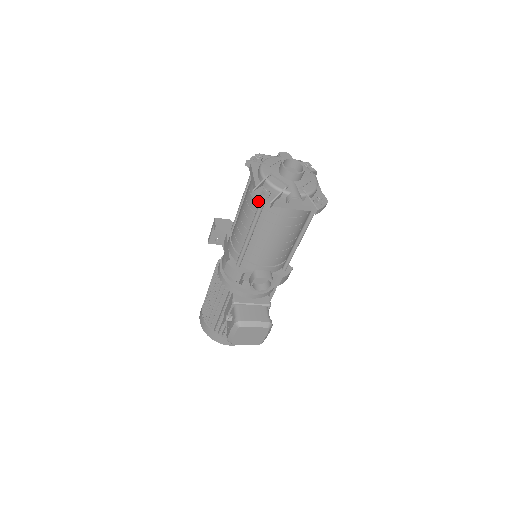
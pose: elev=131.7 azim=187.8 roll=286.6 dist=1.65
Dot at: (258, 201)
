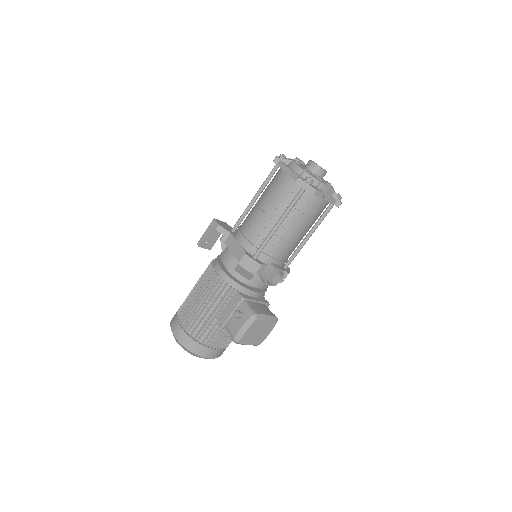
Dot at: (303, 187)
